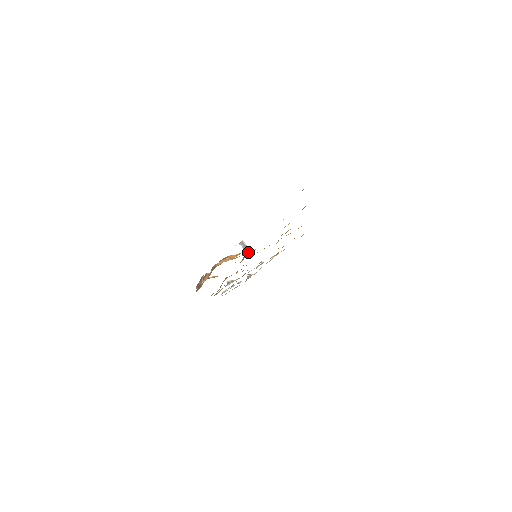
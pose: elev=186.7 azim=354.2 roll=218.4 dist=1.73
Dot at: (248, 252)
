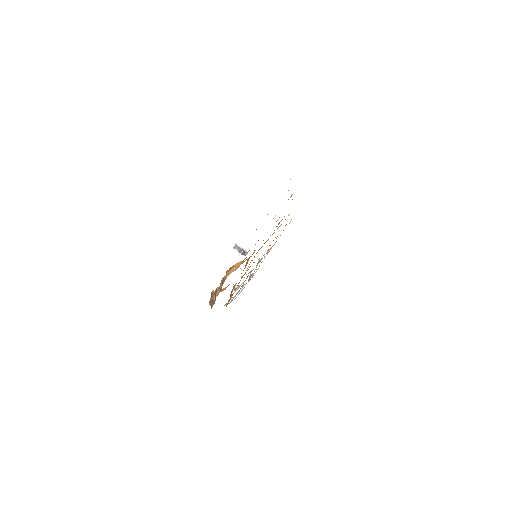
Dot at: (244, 254)
